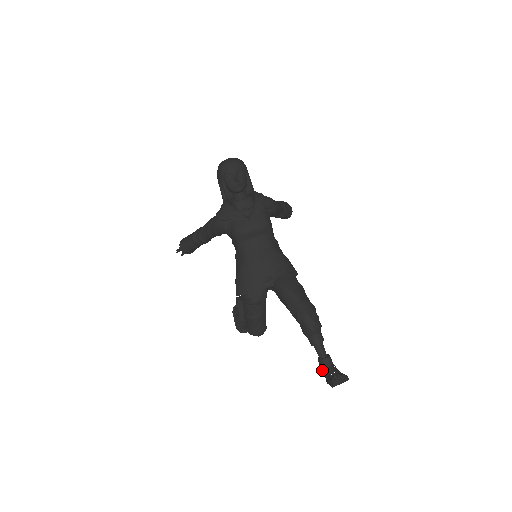
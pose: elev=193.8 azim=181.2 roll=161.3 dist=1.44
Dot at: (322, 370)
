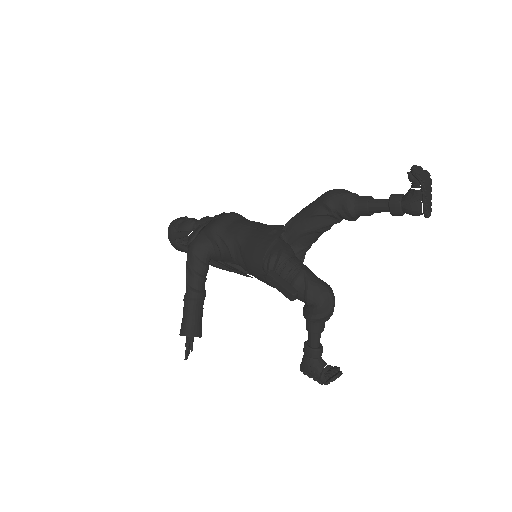
Dot at: (405, 209)
